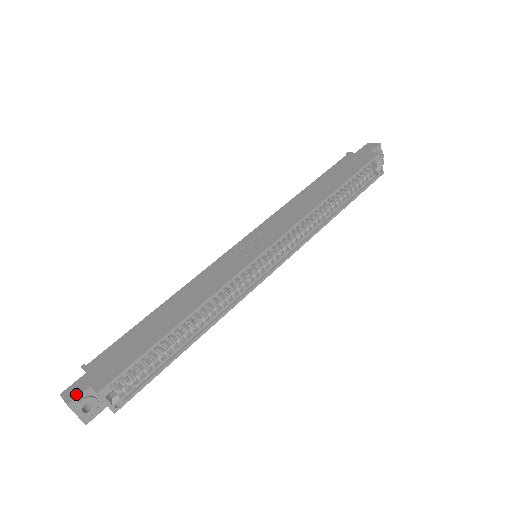
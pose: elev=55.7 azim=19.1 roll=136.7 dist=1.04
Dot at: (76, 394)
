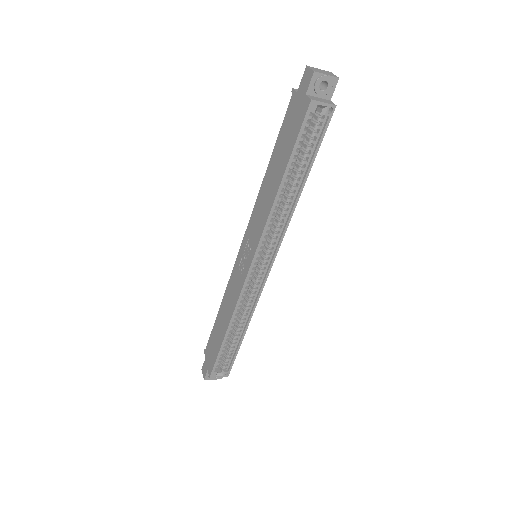
Dot at: (205, 374)
